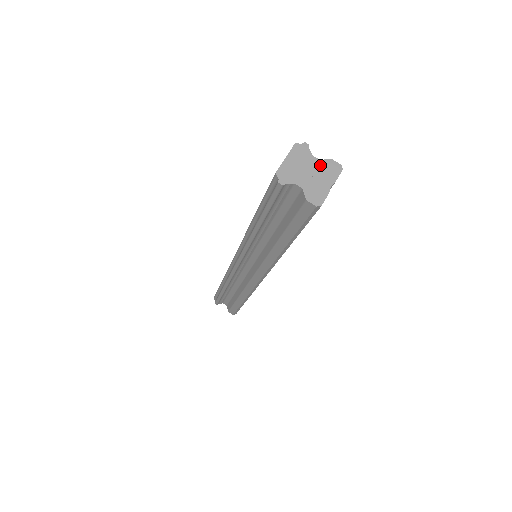
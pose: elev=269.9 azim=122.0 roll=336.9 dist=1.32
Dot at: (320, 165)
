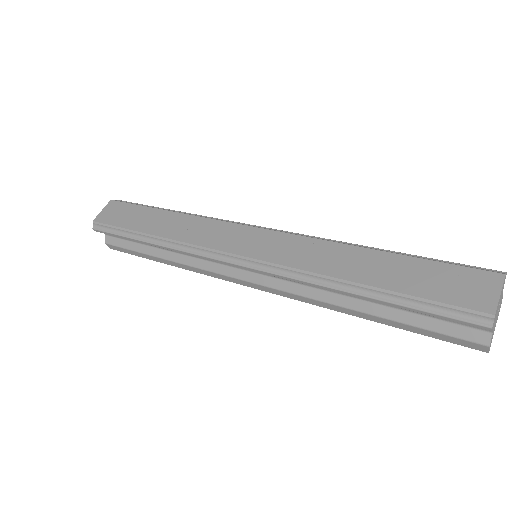
Dot at: (501, 301)
